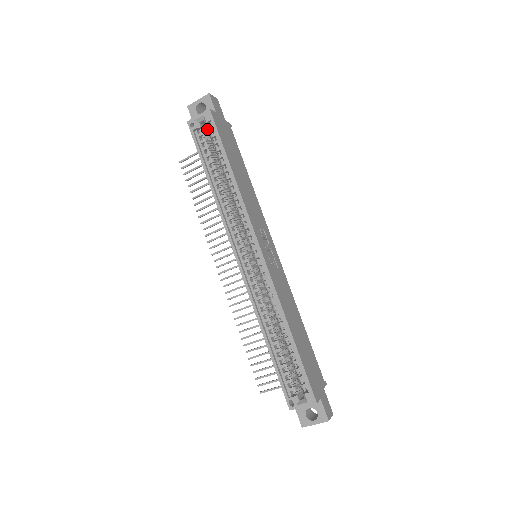
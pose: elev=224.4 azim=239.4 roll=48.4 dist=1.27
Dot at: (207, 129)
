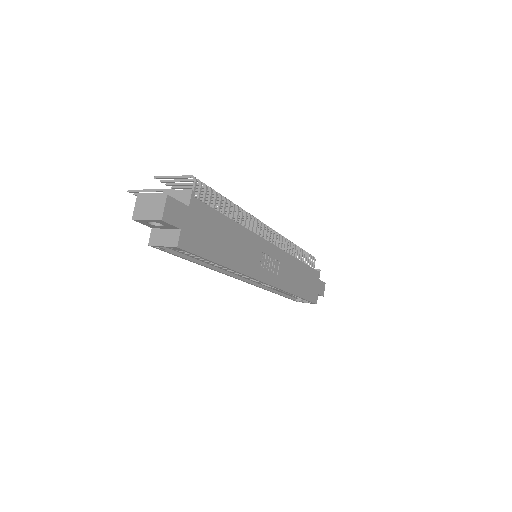
Dot at: occluded
